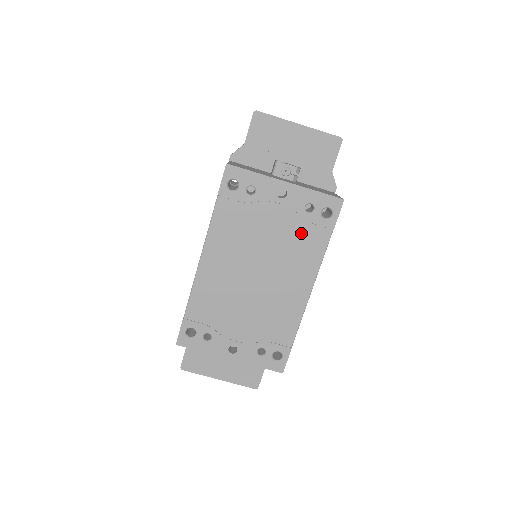
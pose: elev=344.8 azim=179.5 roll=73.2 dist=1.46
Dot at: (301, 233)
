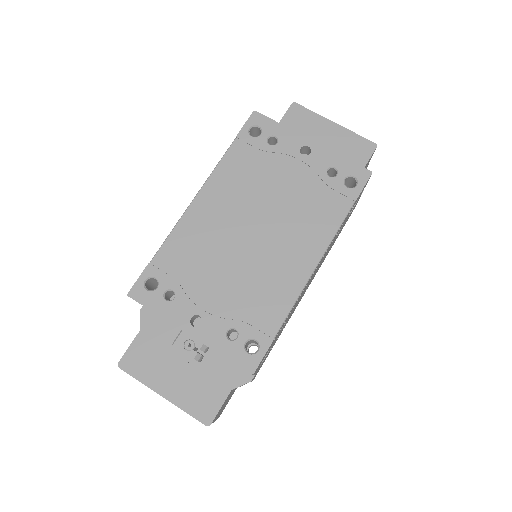
Dot at: (317, 196)
